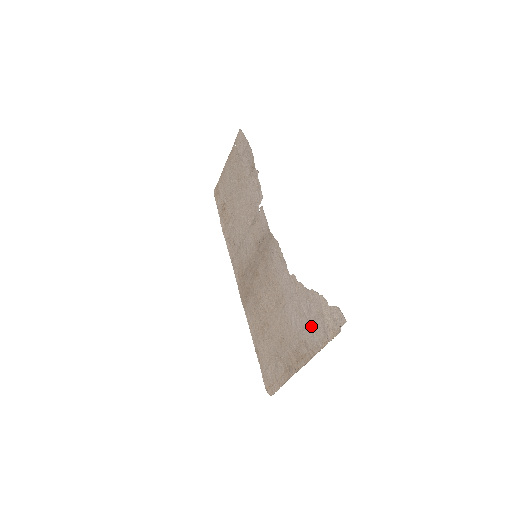
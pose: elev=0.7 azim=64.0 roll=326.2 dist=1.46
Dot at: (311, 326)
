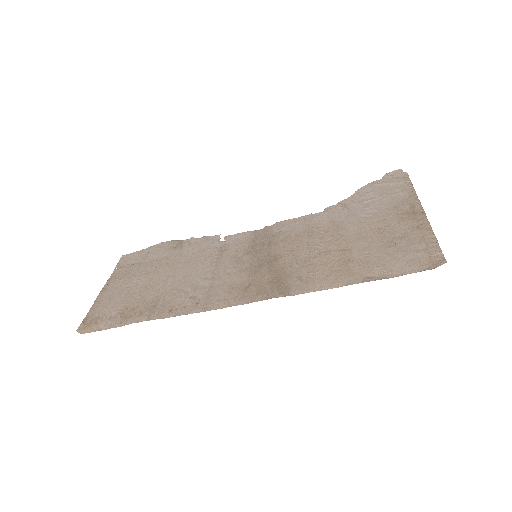
Dot at: (386, 195)
